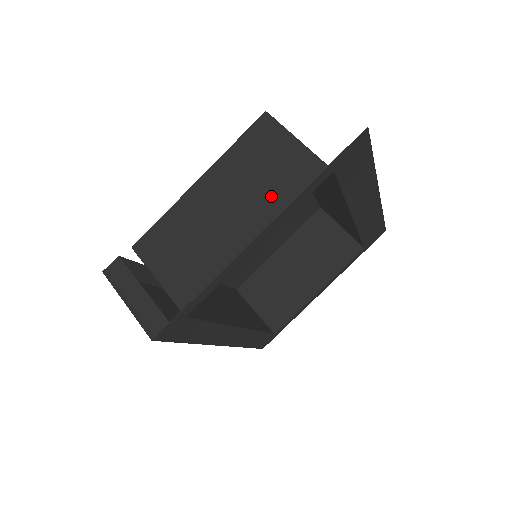
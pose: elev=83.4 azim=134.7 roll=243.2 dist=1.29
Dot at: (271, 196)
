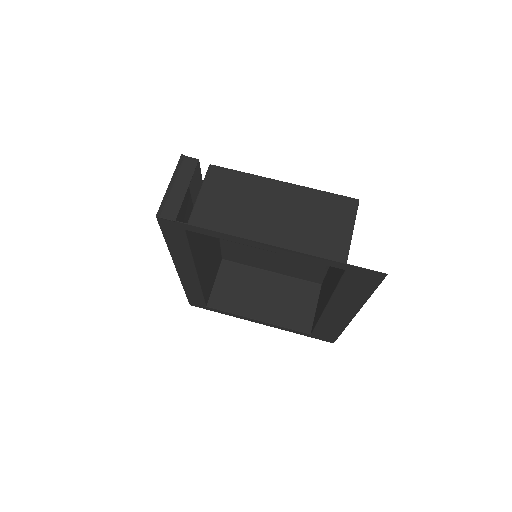
Dot at: (303, 238)
